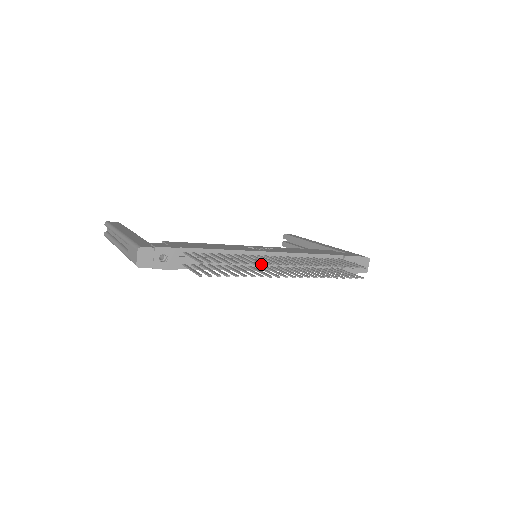
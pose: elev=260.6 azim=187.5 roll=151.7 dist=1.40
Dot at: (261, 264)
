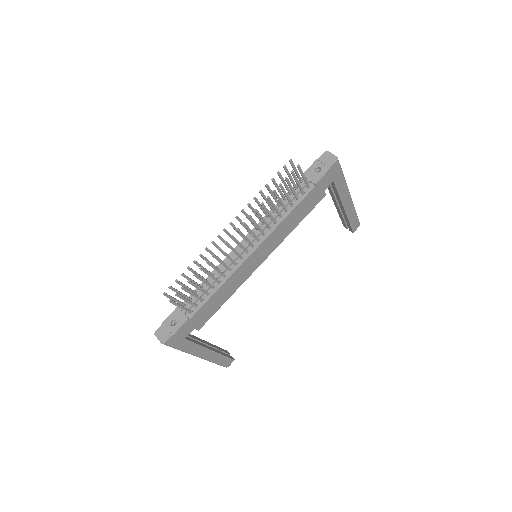
Dot at: occluded
